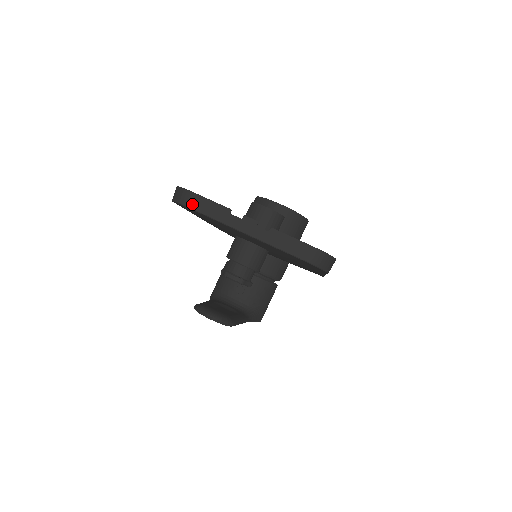
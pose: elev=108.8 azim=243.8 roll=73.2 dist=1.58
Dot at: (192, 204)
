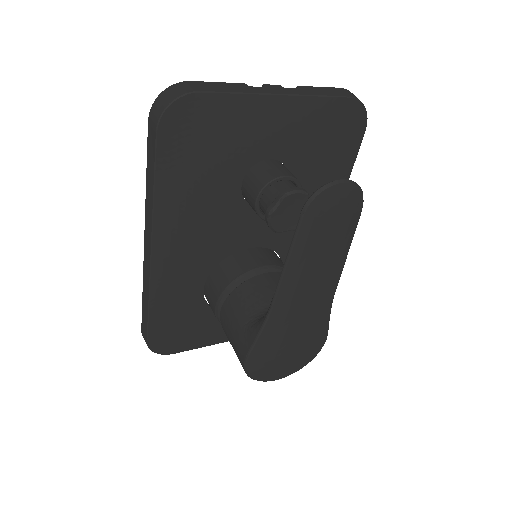
Dot at: (200, 88)
